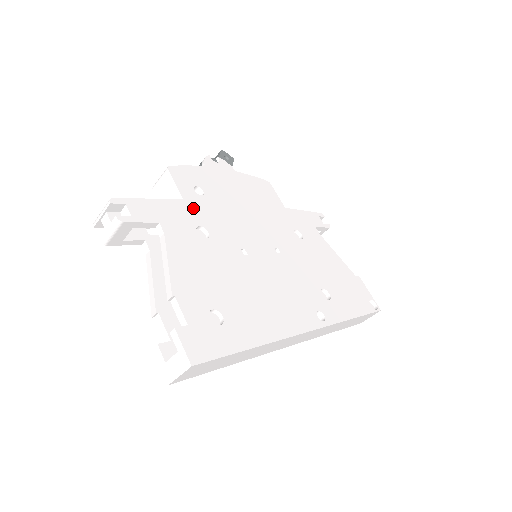
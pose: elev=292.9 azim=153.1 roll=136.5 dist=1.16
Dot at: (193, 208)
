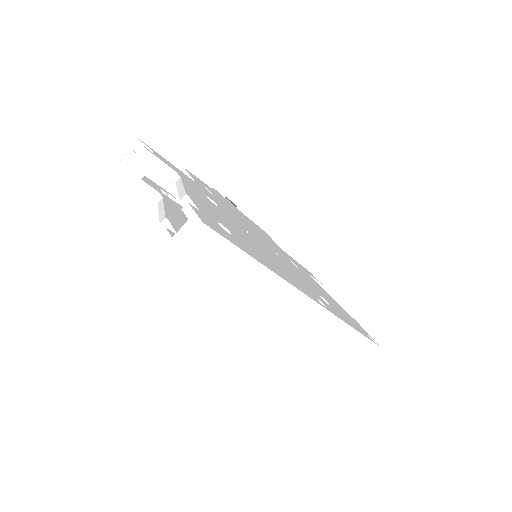
Dot at: (204, 190)
